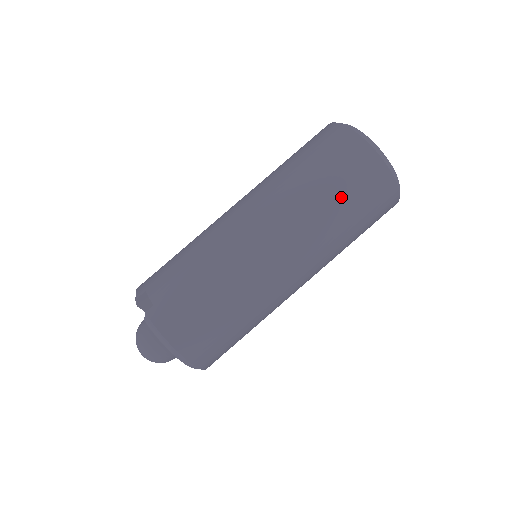
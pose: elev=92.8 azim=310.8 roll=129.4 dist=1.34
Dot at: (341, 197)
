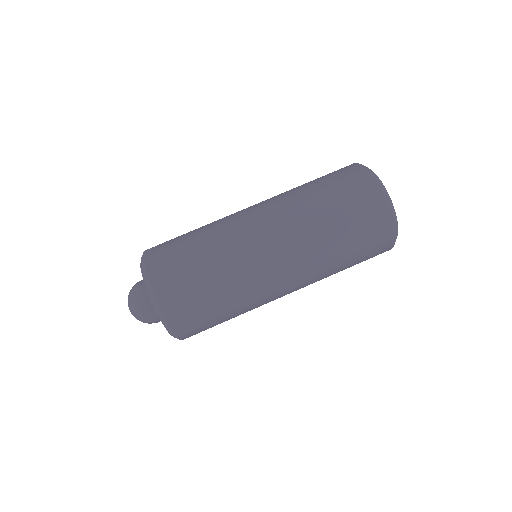
Dot at: (334, 204)
